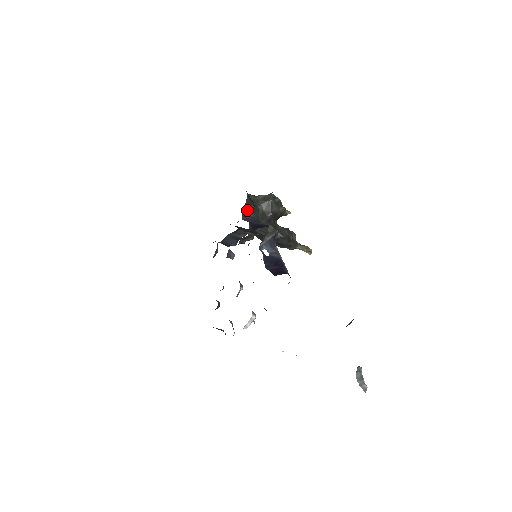
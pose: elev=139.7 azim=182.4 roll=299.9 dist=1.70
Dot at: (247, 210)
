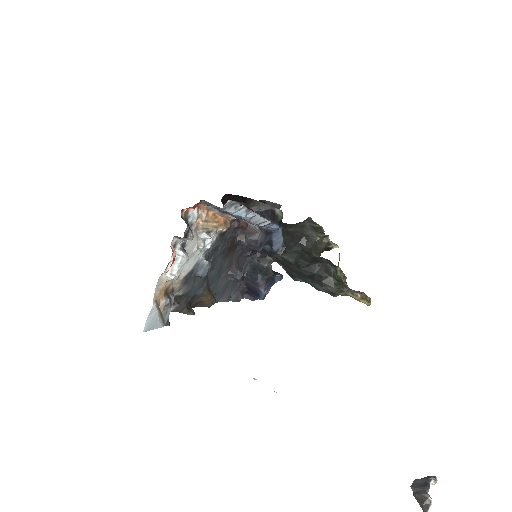
Dot at: occluded
